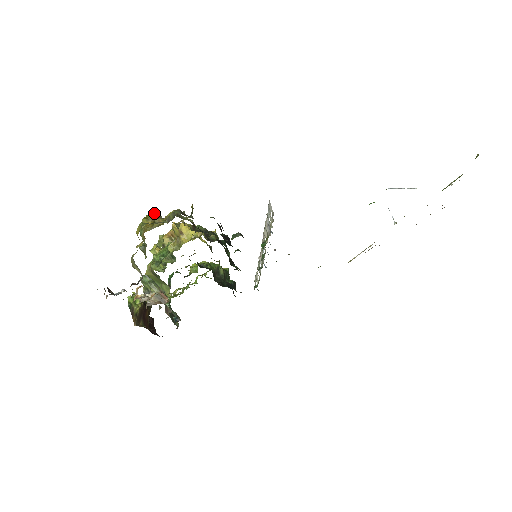
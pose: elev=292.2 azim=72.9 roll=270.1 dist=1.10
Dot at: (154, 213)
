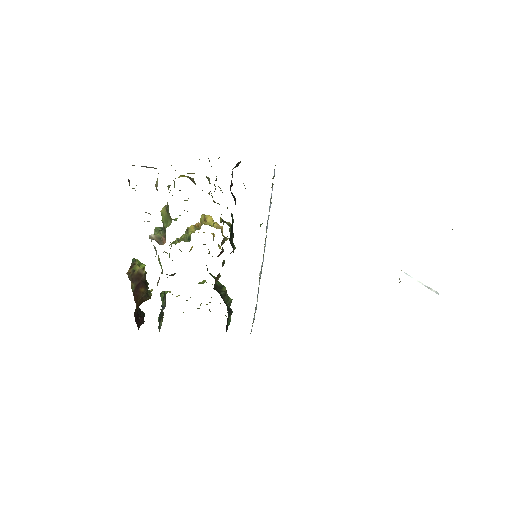
Dot at: (192, 178)
